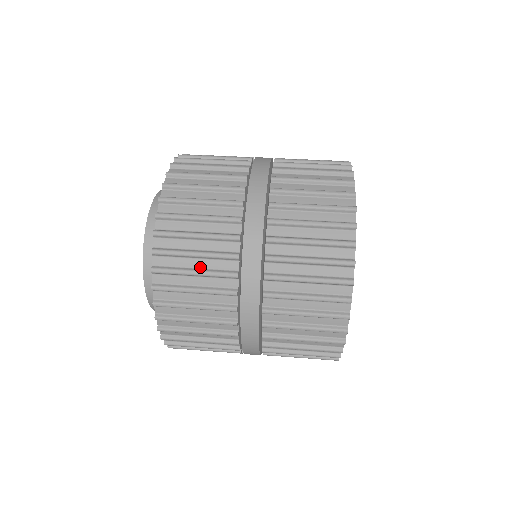
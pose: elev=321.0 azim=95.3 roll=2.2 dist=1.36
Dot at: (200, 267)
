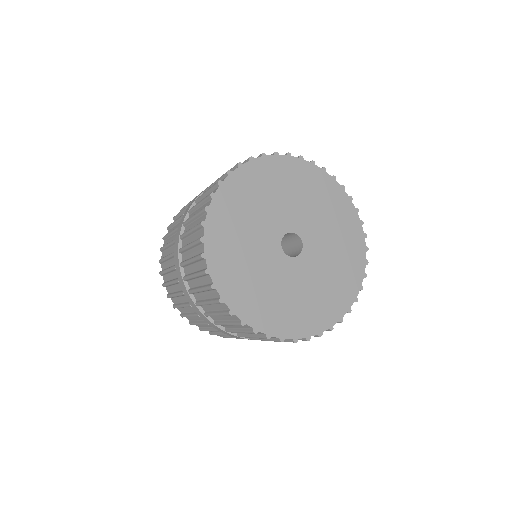
Dot at: occluded
